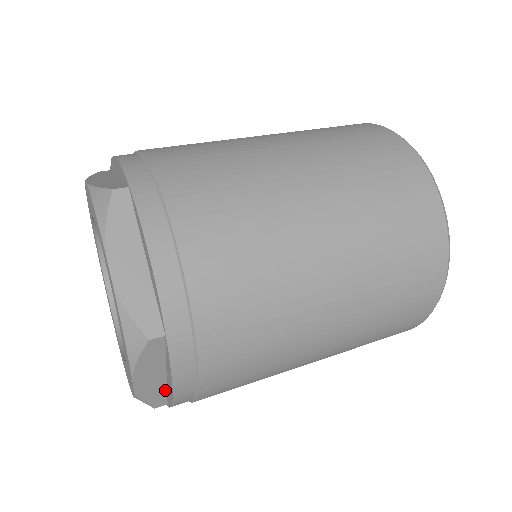
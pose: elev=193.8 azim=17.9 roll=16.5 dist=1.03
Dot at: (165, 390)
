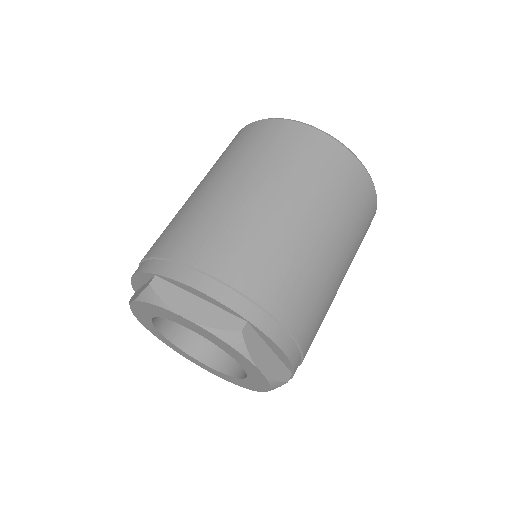
Dot at: occluded
